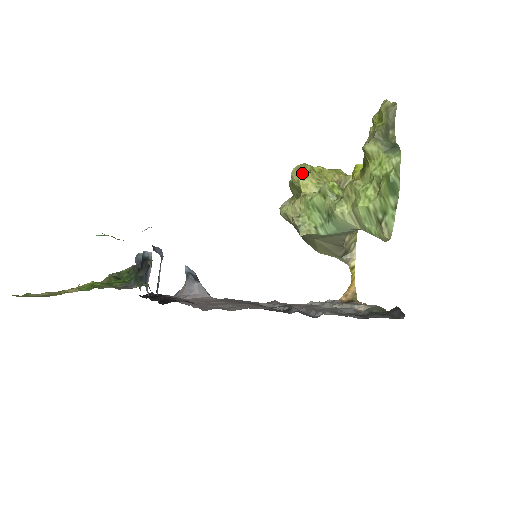
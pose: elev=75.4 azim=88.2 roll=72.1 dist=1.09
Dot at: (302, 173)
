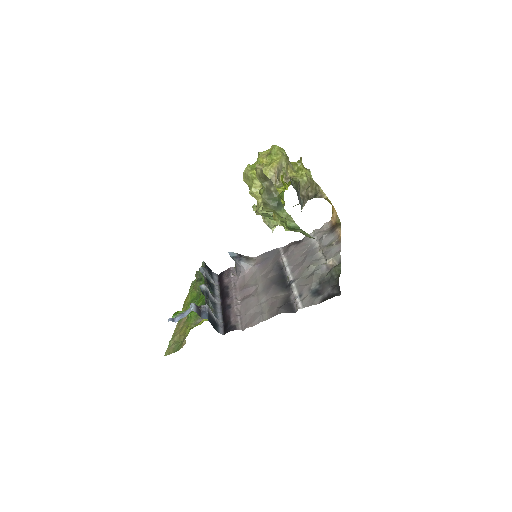
Dot at: (249, 182)
